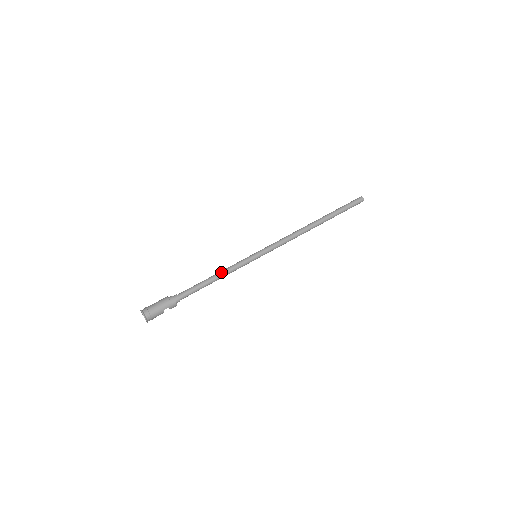
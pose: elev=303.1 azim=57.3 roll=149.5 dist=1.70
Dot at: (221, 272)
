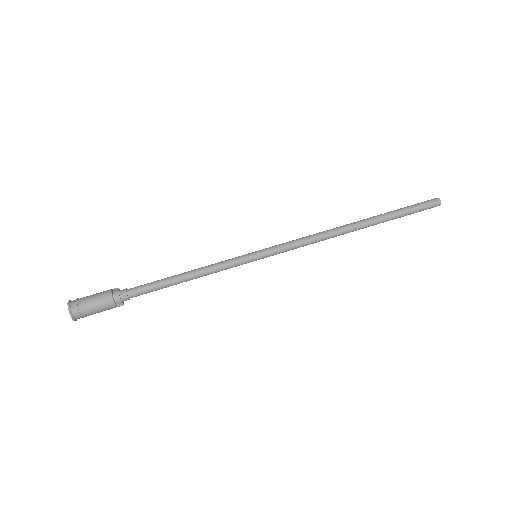
Dot at: (199, 273)
